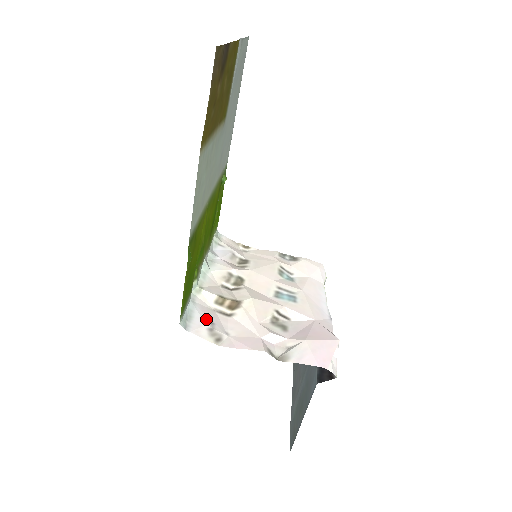
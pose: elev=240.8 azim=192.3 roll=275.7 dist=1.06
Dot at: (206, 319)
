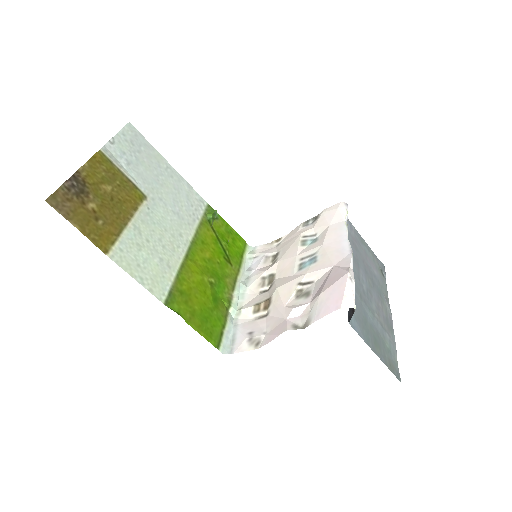
Dot at: (246, 333)
